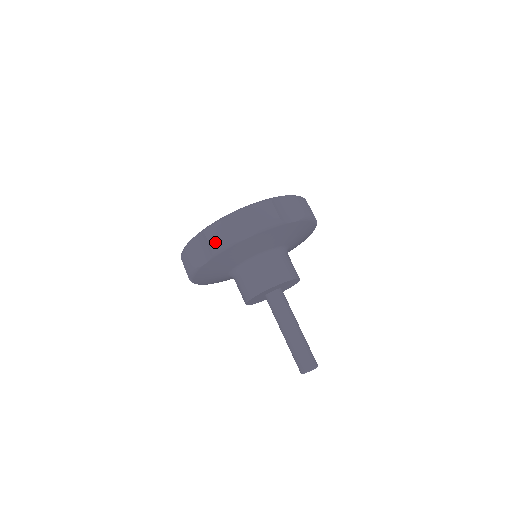
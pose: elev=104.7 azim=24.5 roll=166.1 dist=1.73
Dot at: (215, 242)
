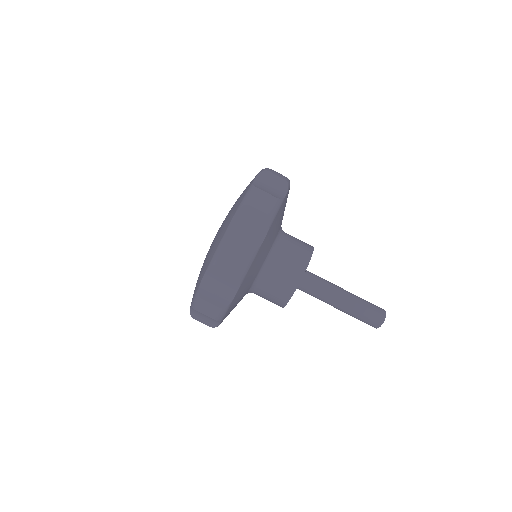
Dot at: (236, 265)
